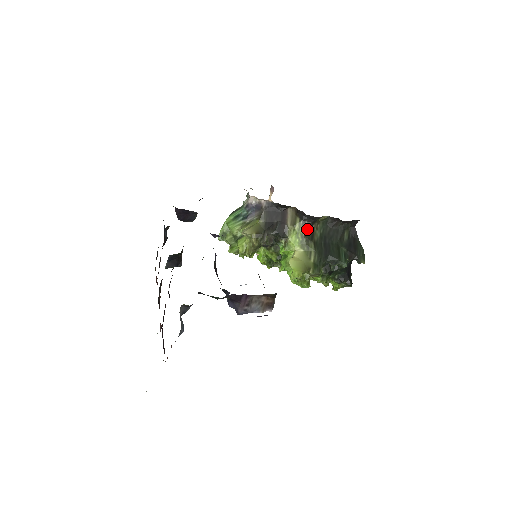
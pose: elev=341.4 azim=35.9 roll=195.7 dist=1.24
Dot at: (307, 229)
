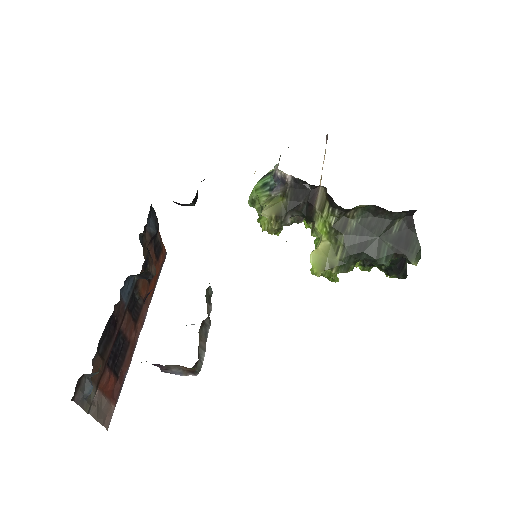
Dot at: (338, 218)
